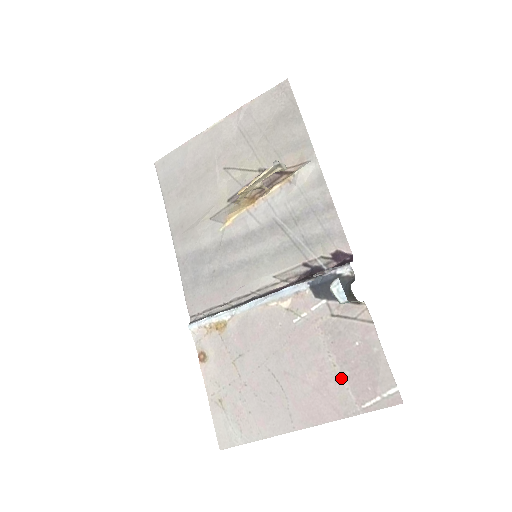
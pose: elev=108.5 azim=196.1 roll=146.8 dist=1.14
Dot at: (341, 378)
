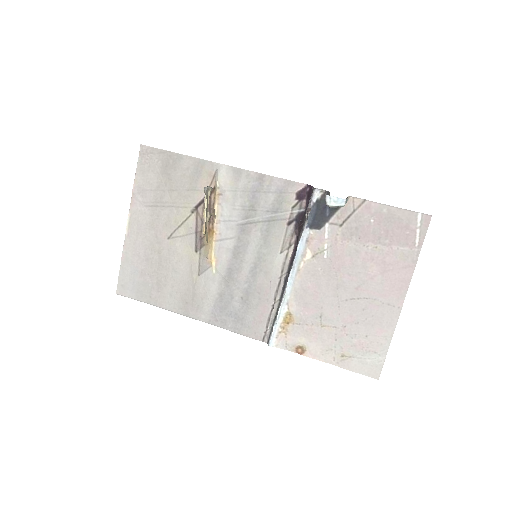
Dot at: (388, 248)
